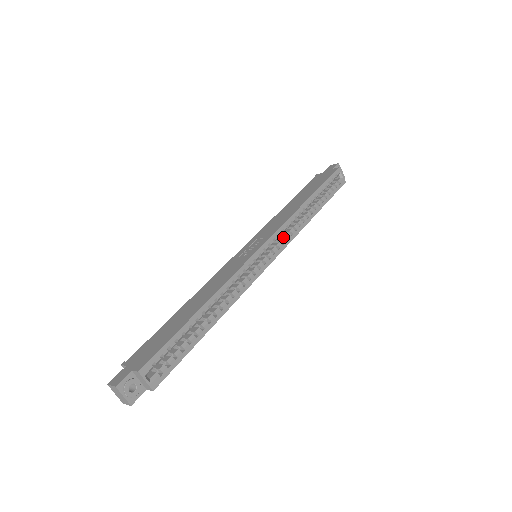
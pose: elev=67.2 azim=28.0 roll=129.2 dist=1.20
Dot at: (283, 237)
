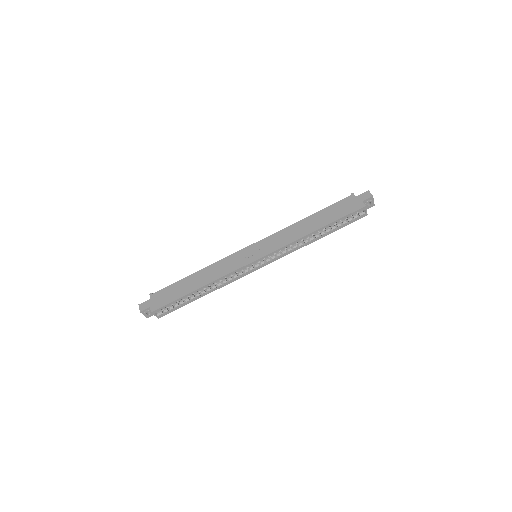
Dot at: (281, 251)
